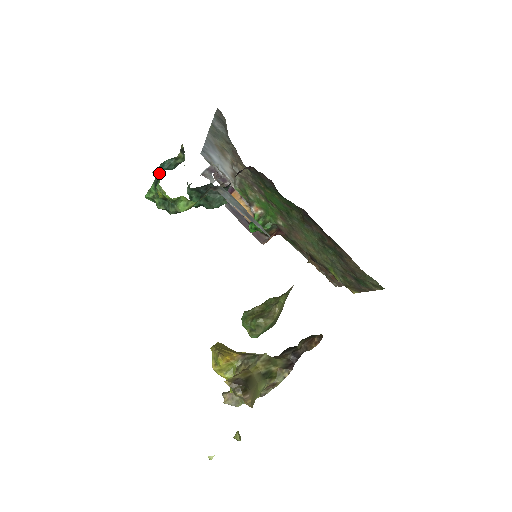
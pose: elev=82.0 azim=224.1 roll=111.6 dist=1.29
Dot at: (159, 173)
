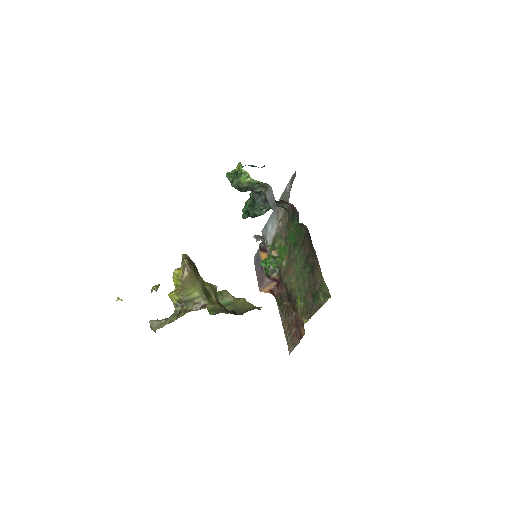
Dot at: occluded
